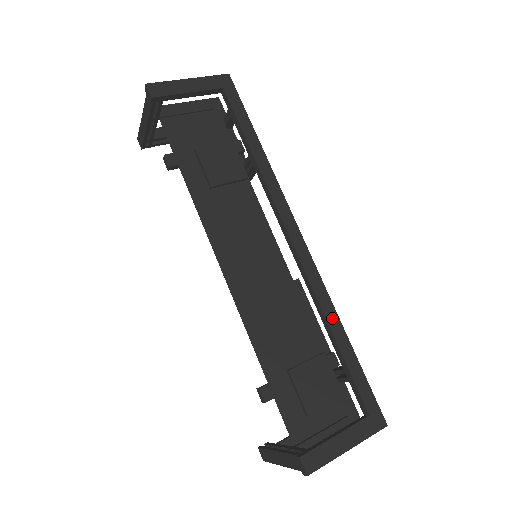
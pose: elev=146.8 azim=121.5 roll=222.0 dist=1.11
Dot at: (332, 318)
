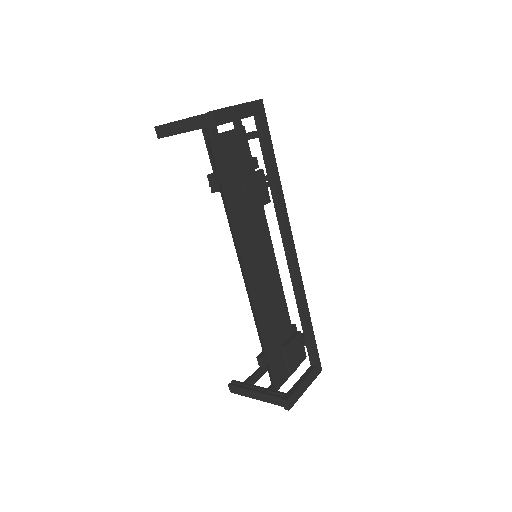
Dot at: (305, 307)
